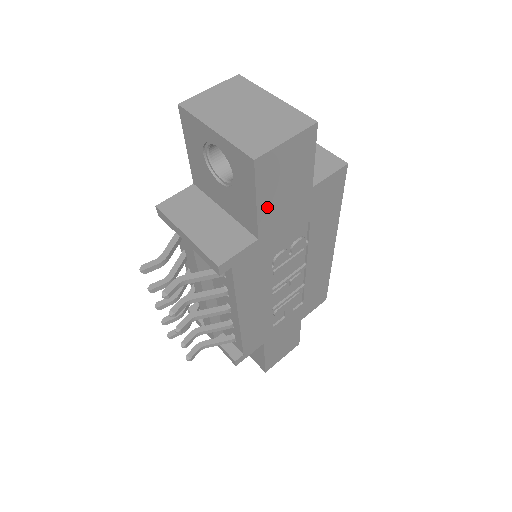
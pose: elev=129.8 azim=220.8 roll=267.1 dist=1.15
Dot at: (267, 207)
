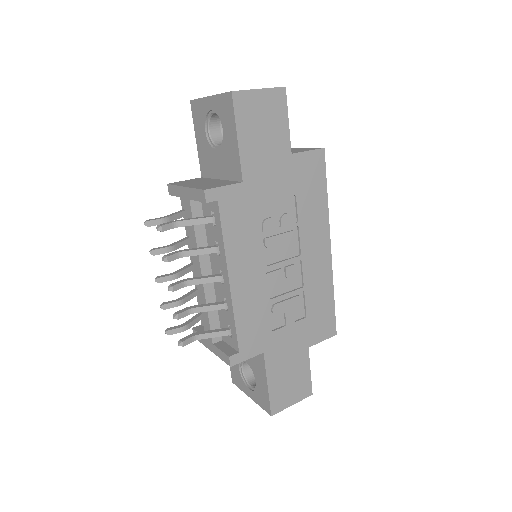
Dot at: (248, 149)
